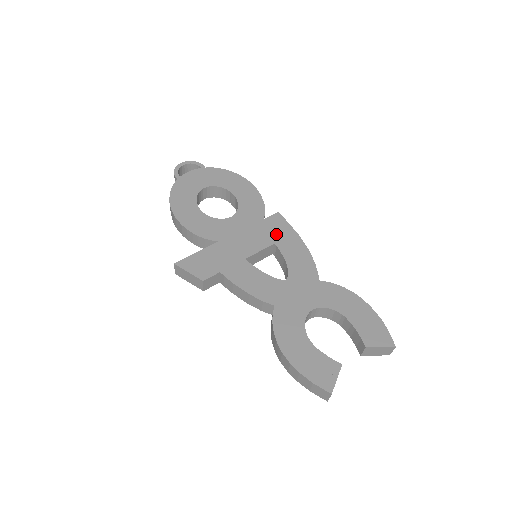
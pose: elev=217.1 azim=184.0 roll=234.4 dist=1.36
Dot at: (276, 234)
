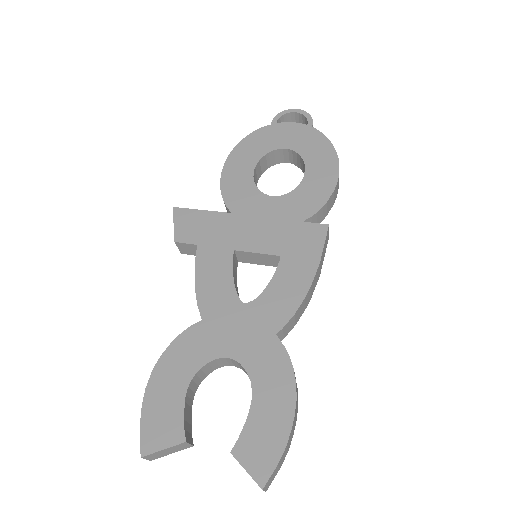
Dot at: (295, 247)
